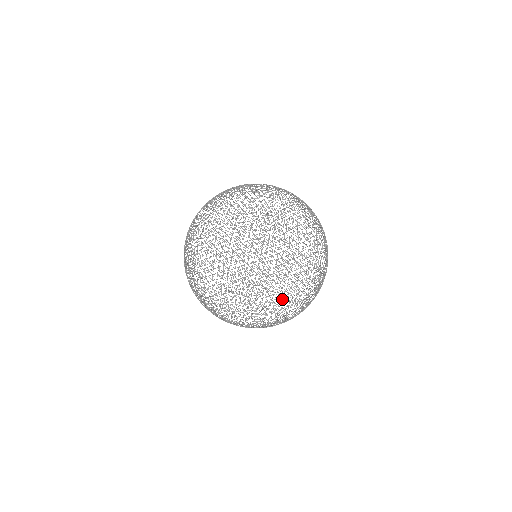
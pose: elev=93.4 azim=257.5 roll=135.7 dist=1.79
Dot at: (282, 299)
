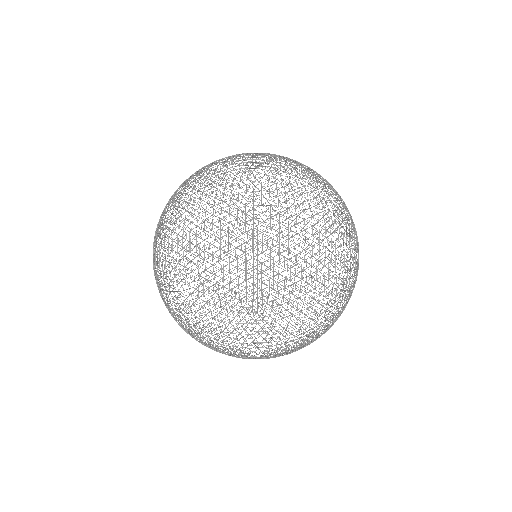
Dot at: (279, 158)
